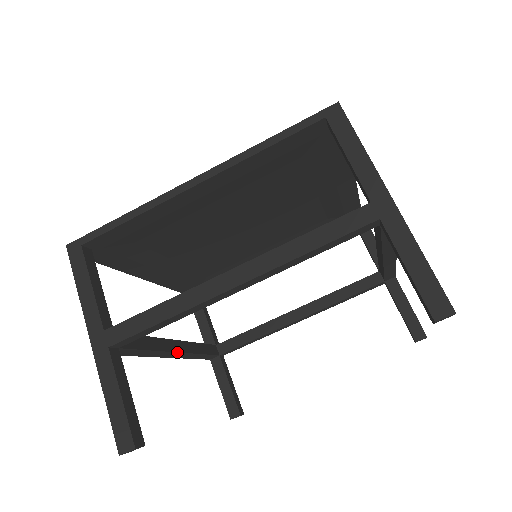
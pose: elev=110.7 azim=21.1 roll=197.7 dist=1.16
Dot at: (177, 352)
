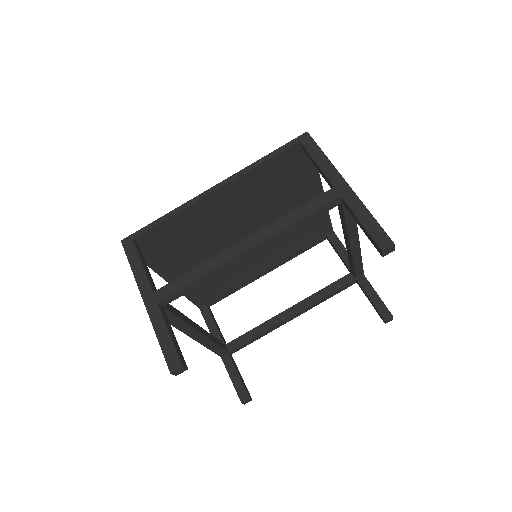
Dot at: (199, 332)
